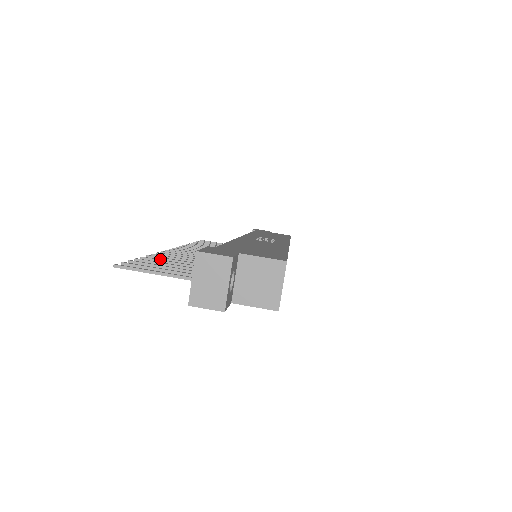
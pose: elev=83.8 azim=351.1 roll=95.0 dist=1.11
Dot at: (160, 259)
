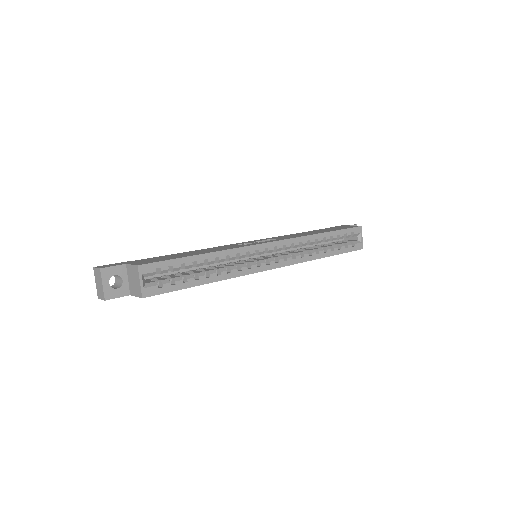
Dot at: occluded
